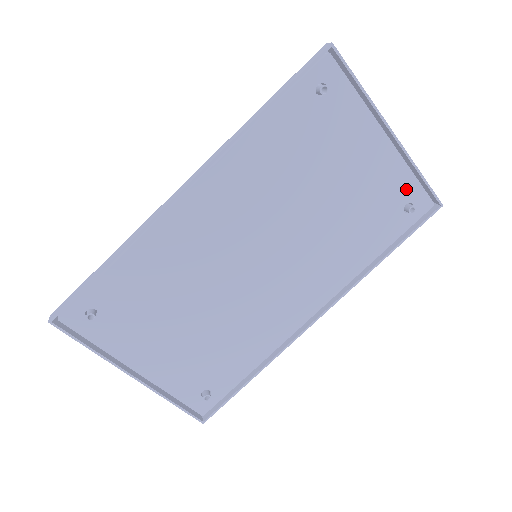
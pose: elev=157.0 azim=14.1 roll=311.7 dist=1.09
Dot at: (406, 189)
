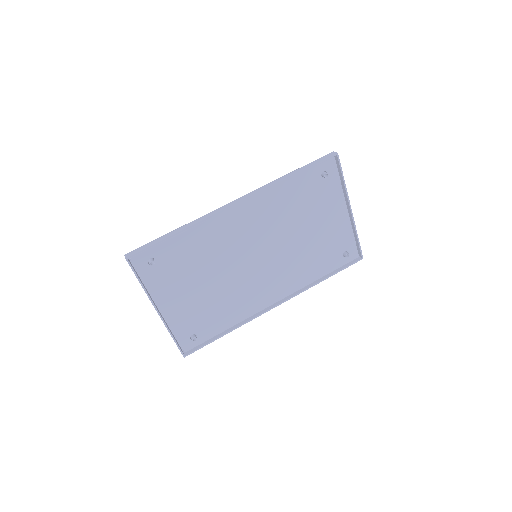
Dot at: (347, 243)
